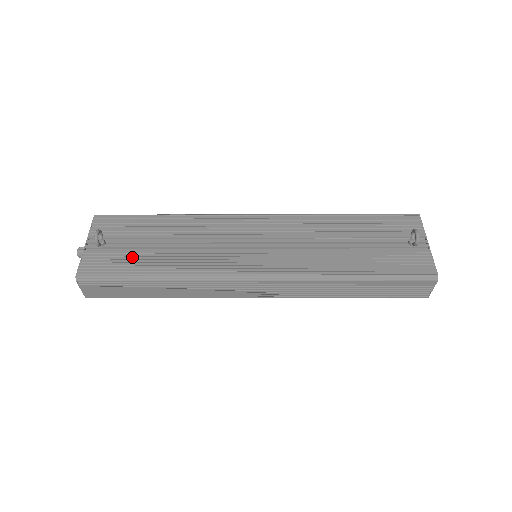
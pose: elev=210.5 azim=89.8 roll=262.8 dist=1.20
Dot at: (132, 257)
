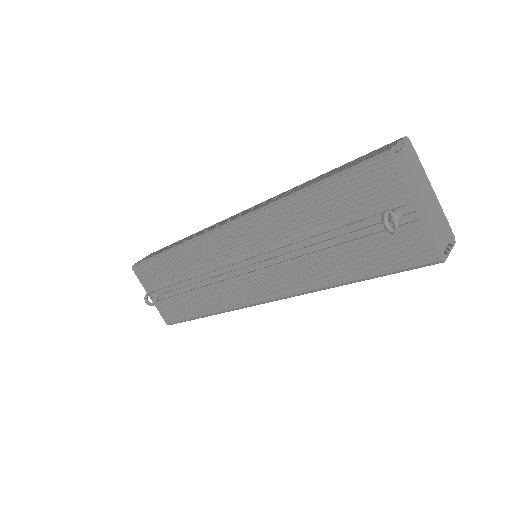
Dot at: (180, 303)
